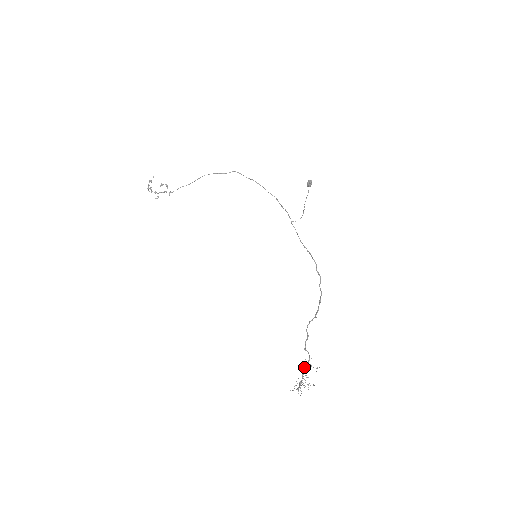
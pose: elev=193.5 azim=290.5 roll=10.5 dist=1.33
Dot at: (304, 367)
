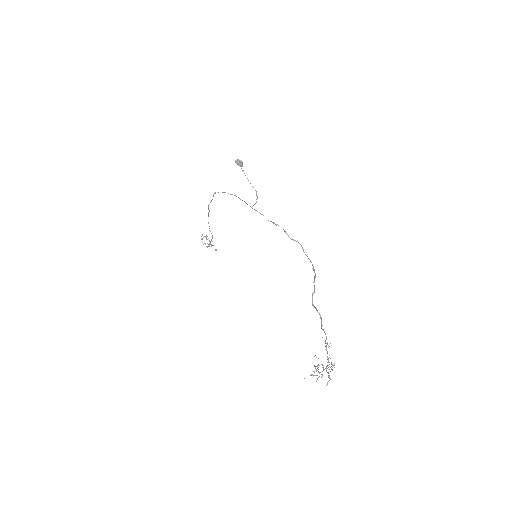
Dot at: (326, 348)
